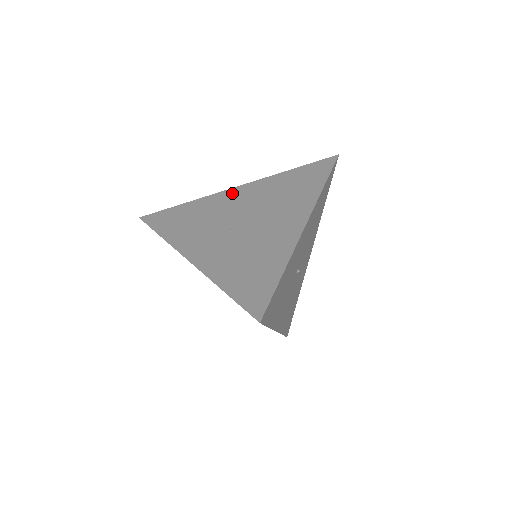
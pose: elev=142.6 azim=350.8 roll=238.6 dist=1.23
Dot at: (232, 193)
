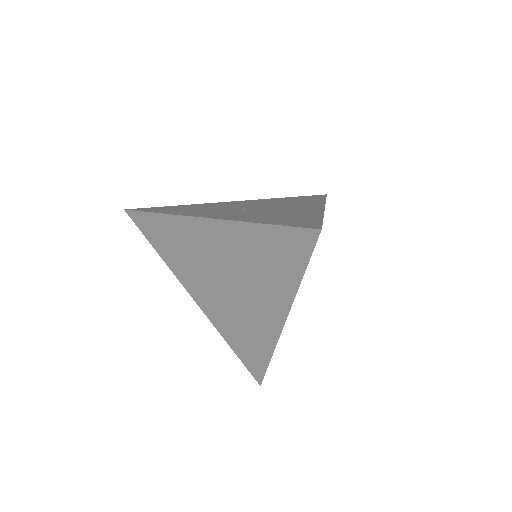
Dot at: (231, 202)
